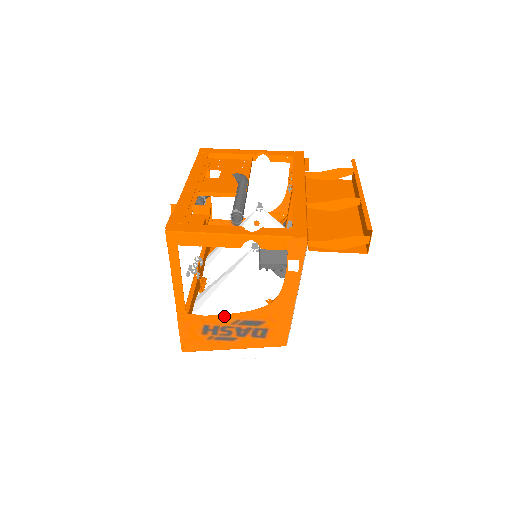
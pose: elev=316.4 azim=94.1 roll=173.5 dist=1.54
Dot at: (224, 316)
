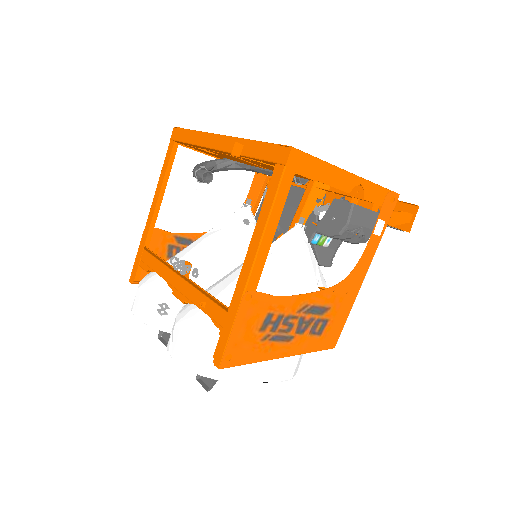
Dot at: (295, 297)
